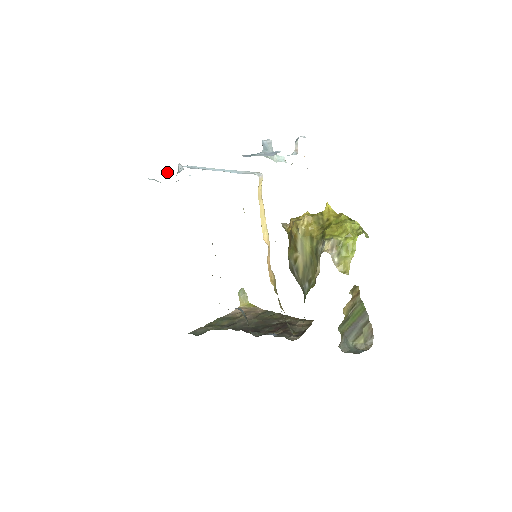
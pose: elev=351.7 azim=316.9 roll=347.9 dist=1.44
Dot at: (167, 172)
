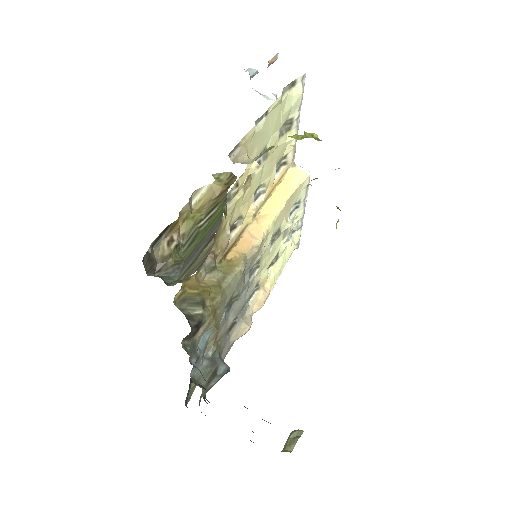
Dot at: occluded
